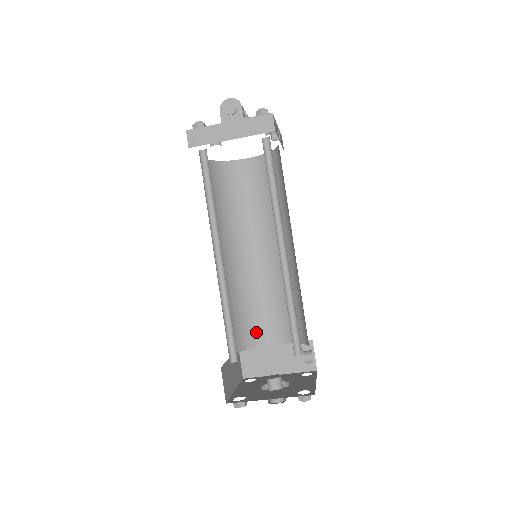
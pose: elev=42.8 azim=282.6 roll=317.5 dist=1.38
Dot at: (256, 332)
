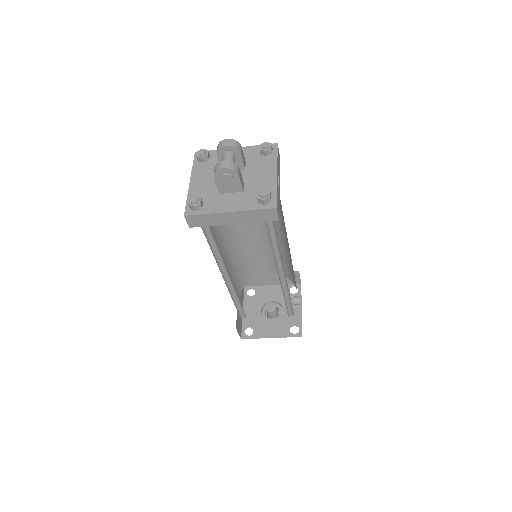
Dot at: (254, 270)
